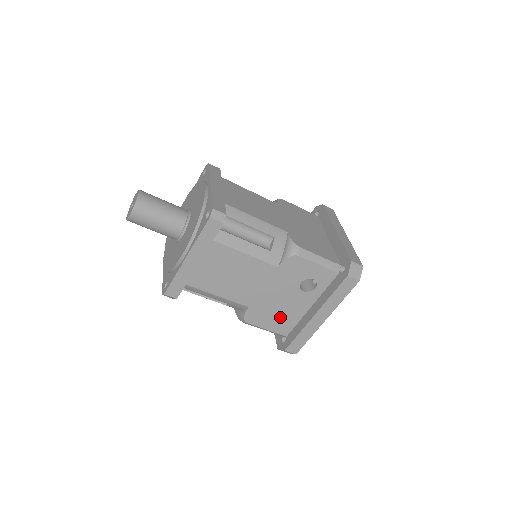
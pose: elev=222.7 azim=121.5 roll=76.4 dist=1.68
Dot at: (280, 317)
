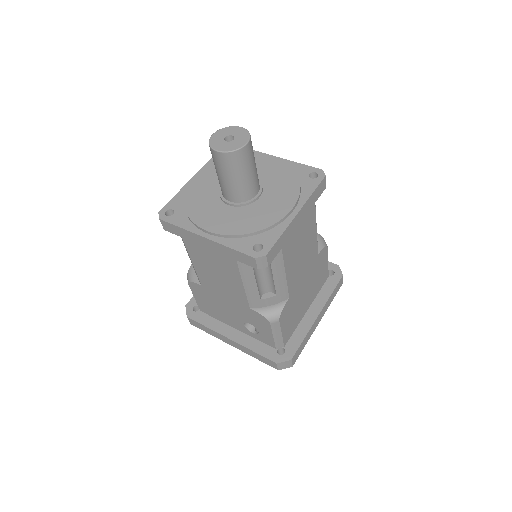
Dot at: (212, 307)
